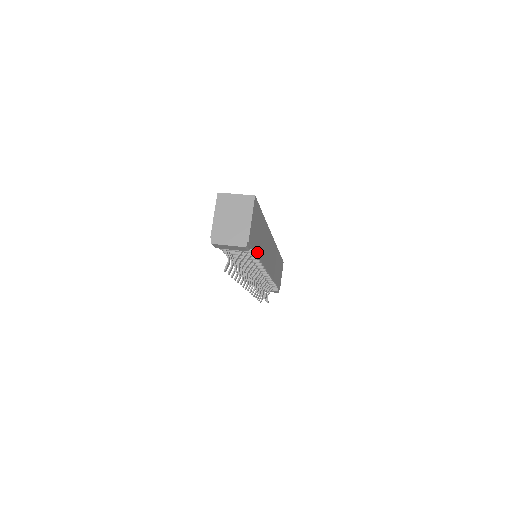
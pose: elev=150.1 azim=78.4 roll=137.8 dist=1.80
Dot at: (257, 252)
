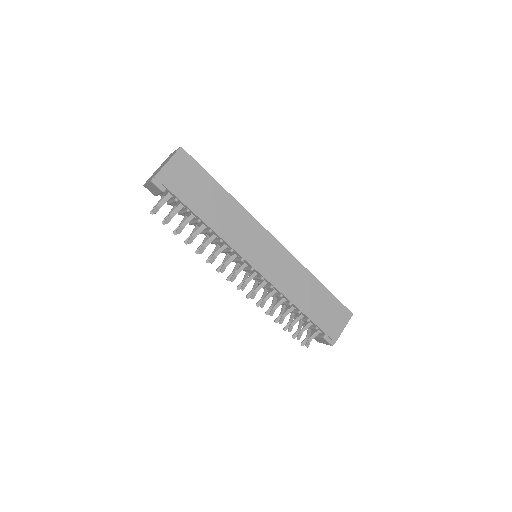
Dot at: (194, 210)
